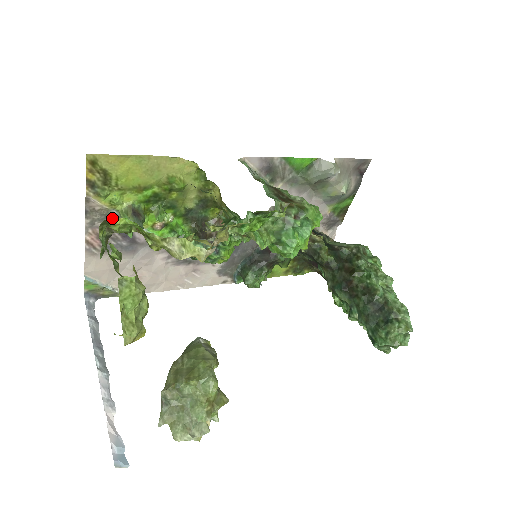
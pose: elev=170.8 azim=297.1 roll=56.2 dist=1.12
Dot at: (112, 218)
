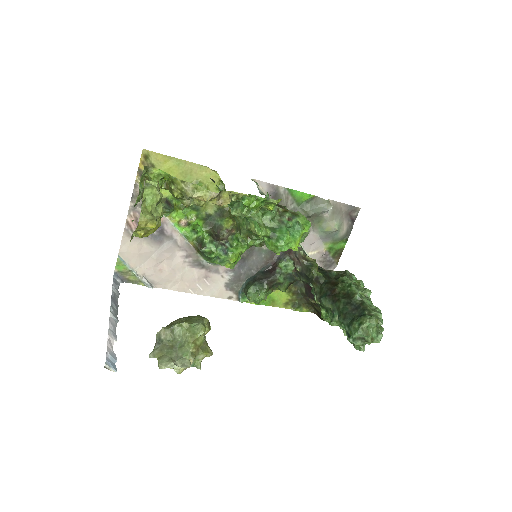
Dot at: occluded
